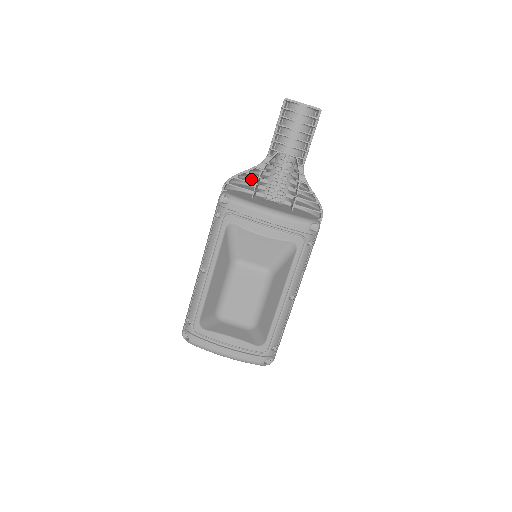
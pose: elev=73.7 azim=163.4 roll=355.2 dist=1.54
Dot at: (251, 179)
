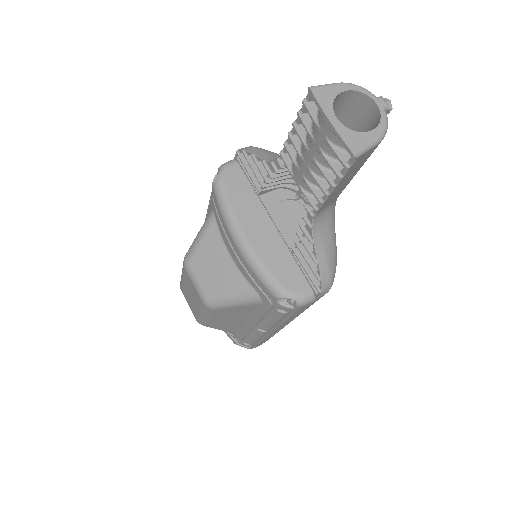
Dot at: occluded
